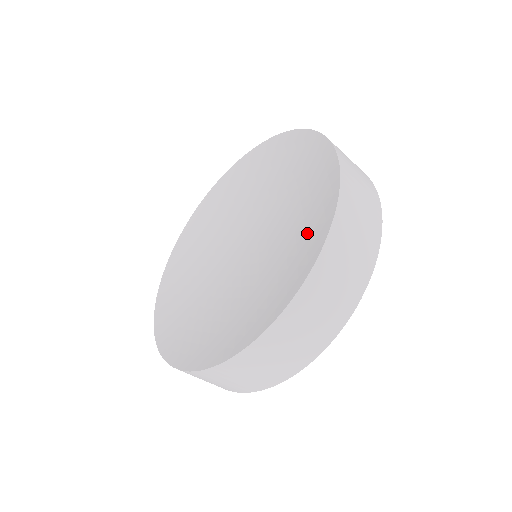
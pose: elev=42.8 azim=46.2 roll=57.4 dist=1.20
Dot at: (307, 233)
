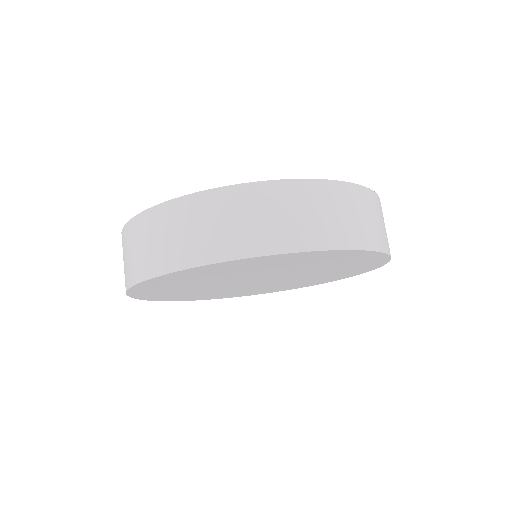
Dot at: occluded
